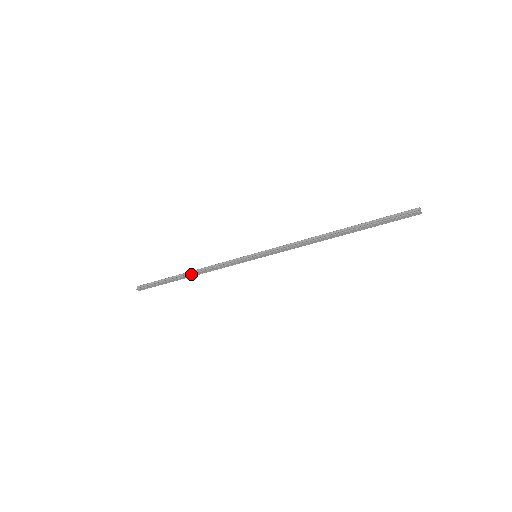
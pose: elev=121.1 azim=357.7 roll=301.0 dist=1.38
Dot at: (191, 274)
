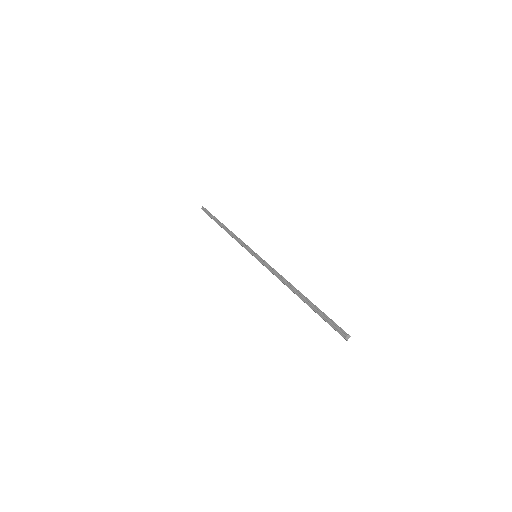
Dot at: (224, 229)
